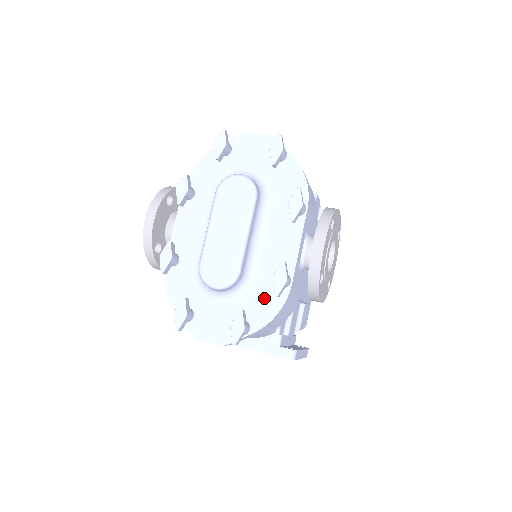
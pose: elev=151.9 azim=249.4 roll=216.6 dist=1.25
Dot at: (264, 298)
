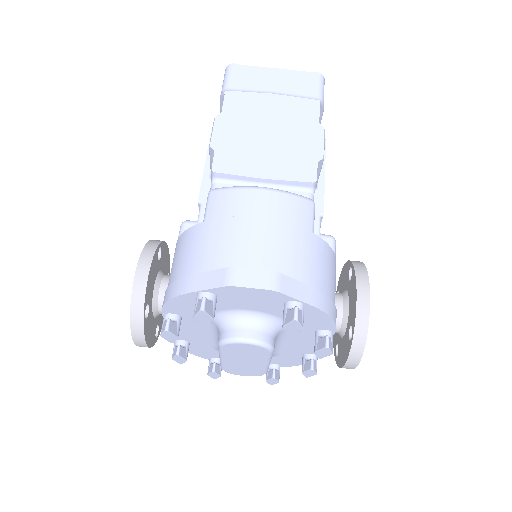
Dot at: (291, 359)
